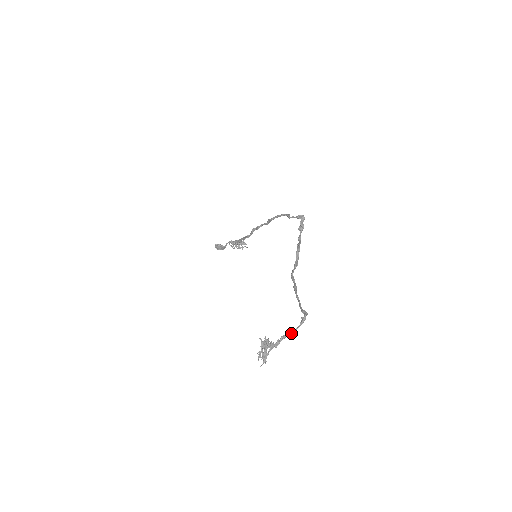
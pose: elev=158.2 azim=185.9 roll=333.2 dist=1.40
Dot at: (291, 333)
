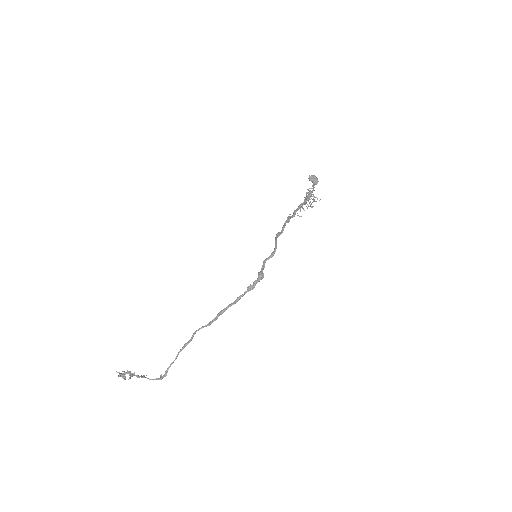
Dot at: occluded
